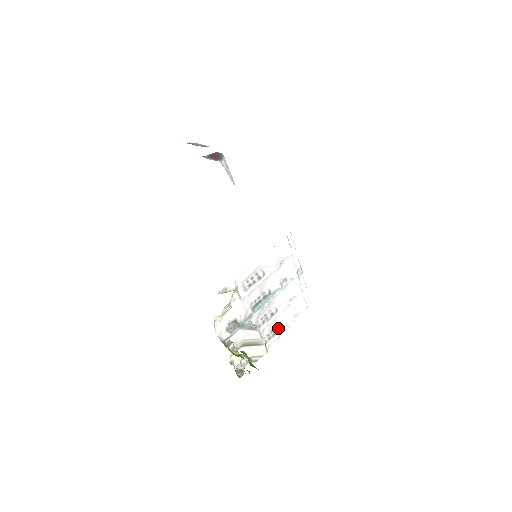
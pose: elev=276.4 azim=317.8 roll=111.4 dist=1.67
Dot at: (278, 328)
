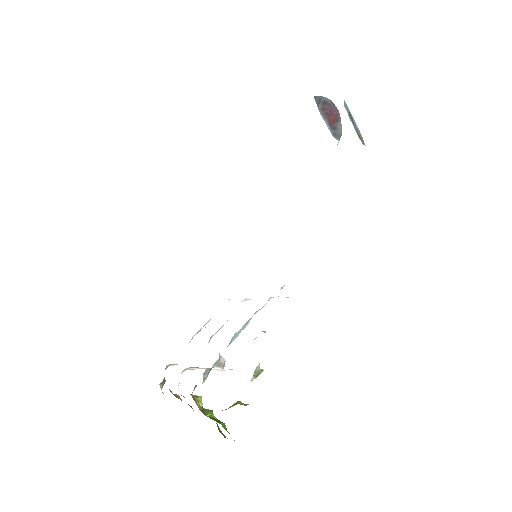
Dot at: occluded
